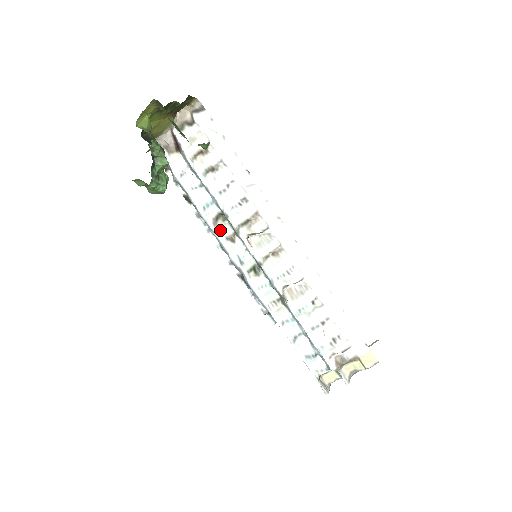
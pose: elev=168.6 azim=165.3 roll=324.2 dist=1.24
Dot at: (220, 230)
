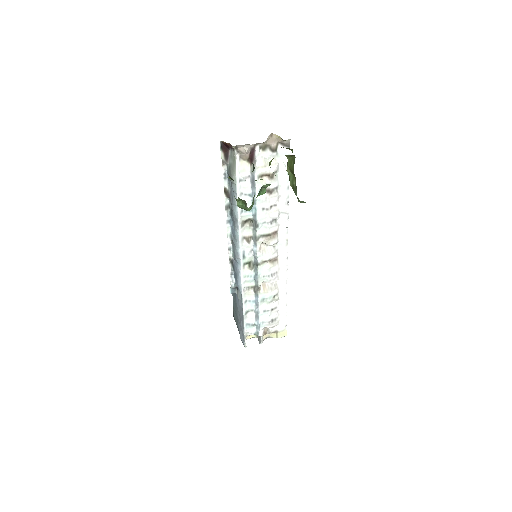
Dot at: (243, 230)
